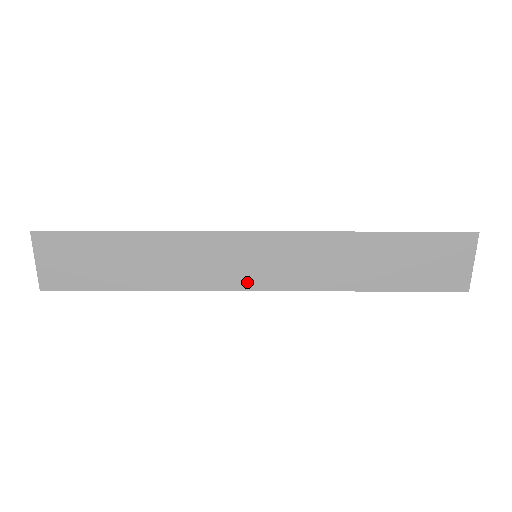
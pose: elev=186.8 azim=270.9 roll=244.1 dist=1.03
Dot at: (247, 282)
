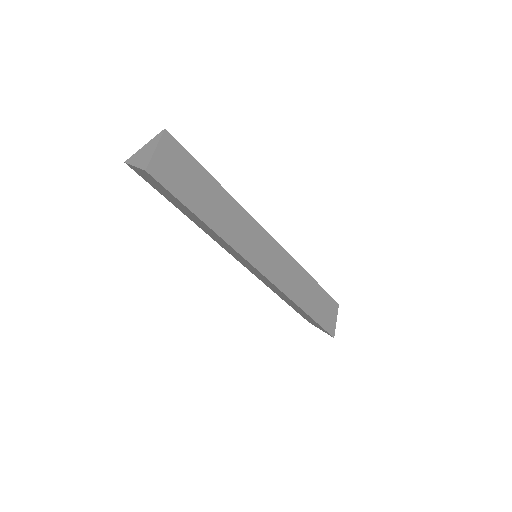
Dot at: (259, 264)
